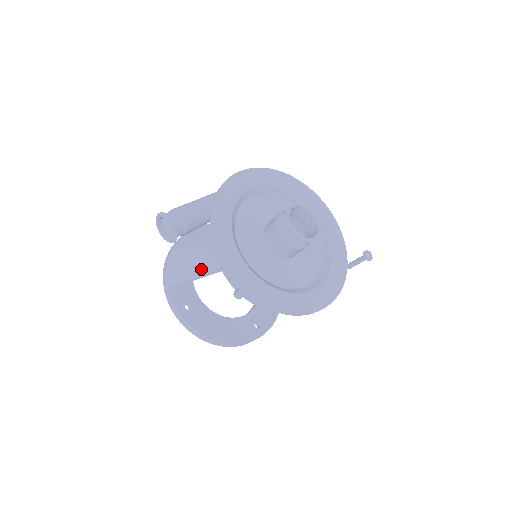
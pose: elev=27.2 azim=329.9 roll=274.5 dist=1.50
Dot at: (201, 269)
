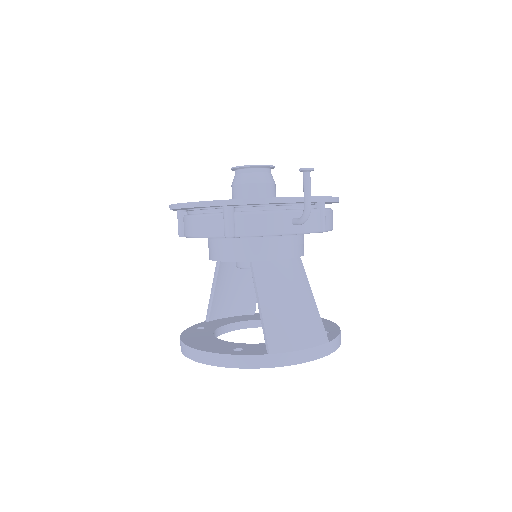
Dot at: occluded
